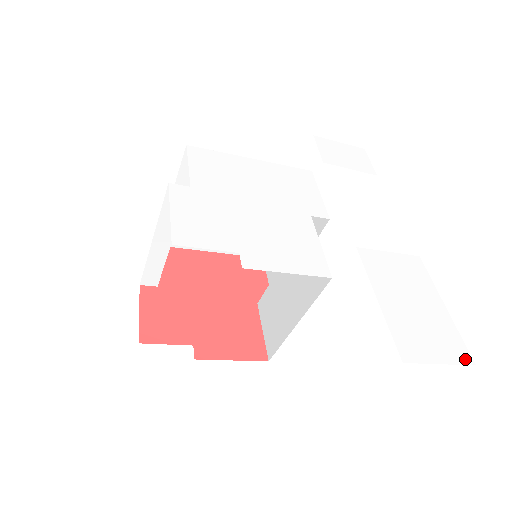
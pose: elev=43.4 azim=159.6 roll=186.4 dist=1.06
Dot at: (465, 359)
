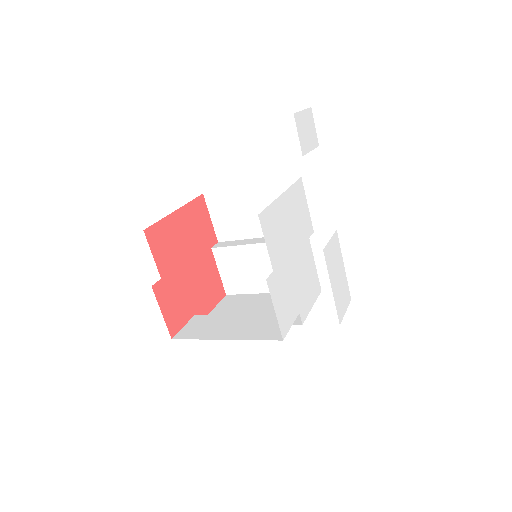
Dot at: (349, 299)
